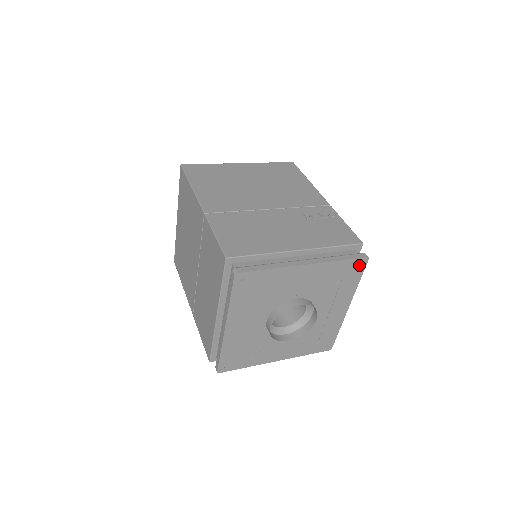
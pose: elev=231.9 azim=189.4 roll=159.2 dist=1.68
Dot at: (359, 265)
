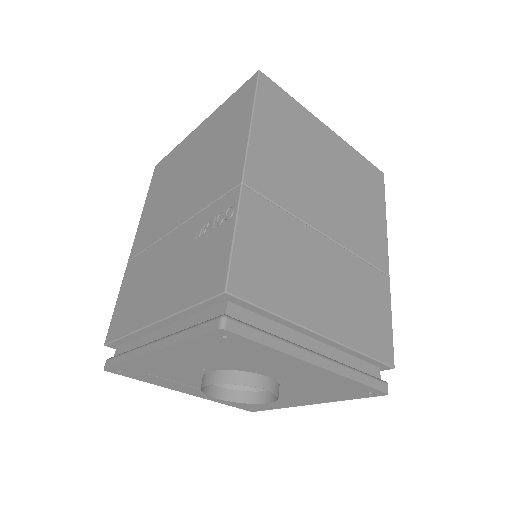
Dot at: (227, 336)
